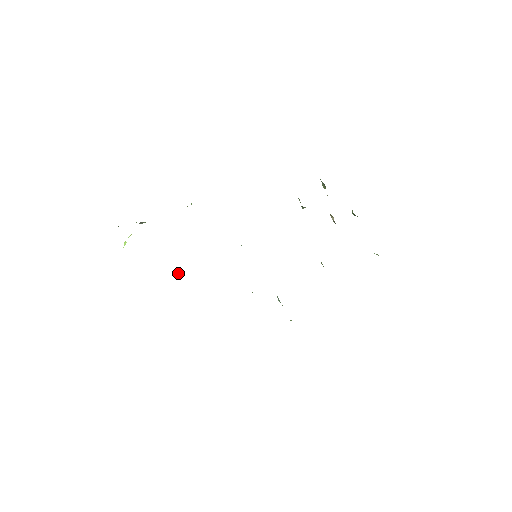
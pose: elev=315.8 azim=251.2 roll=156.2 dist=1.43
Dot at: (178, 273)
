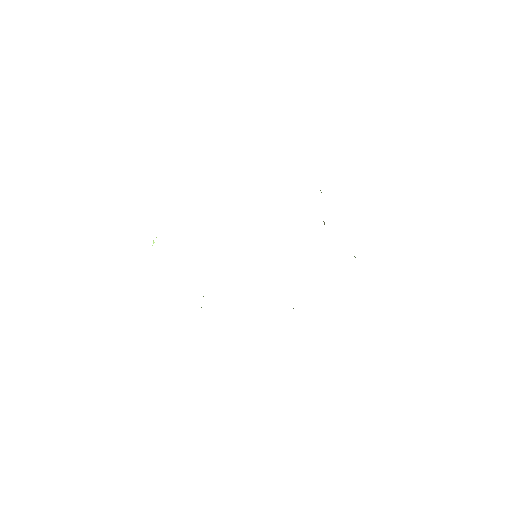
Dot at: occluded
